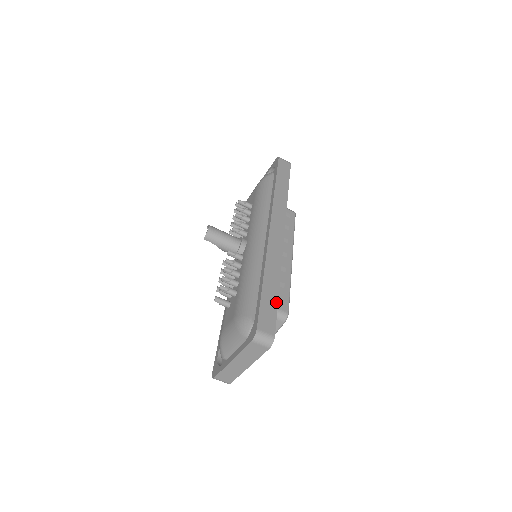
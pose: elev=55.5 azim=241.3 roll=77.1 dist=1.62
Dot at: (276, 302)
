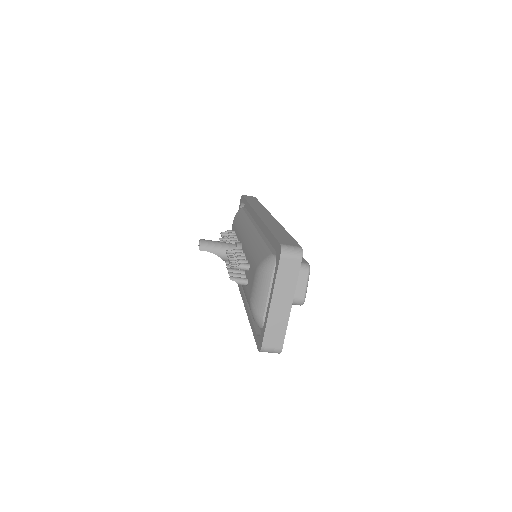
Dot at: (289, 236)
